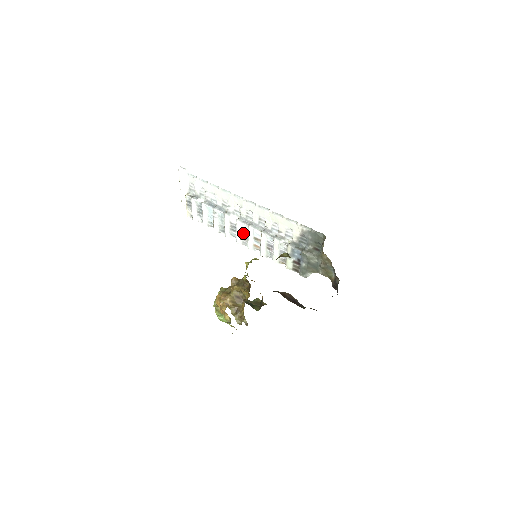
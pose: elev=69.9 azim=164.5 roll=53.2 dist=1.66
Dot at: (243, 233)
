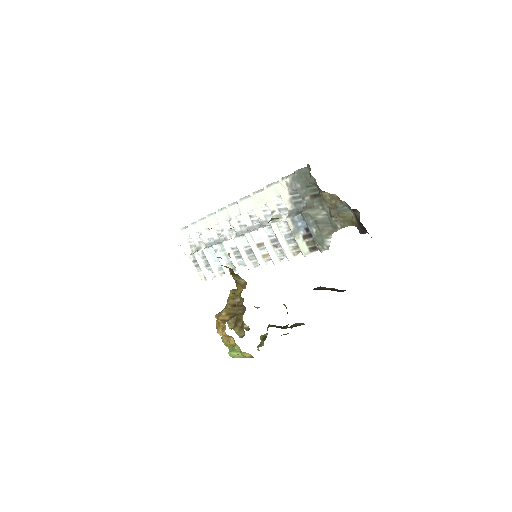
Dot at: (247, 251)
